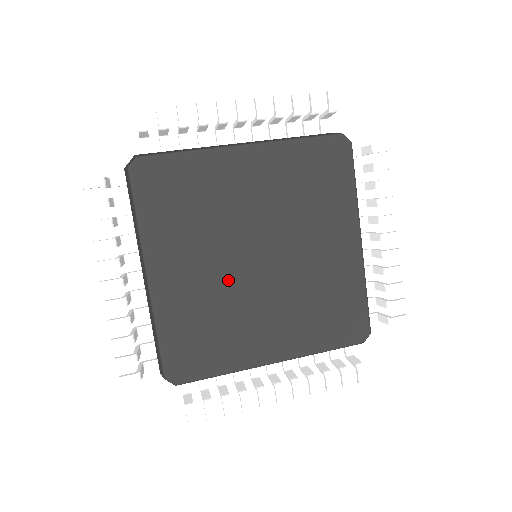
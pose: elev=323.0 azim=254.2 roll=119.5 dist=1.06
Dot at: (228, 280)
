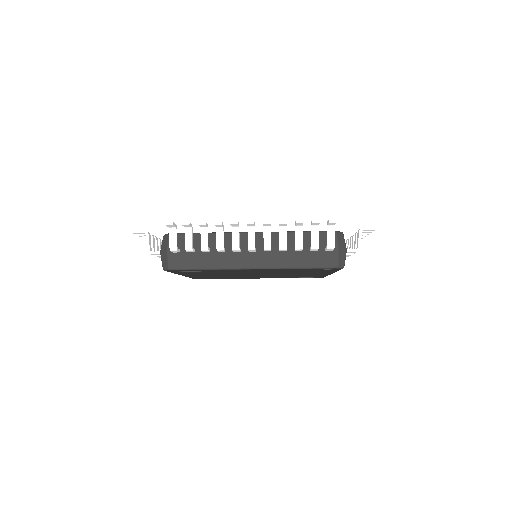
Dot at: occluded
